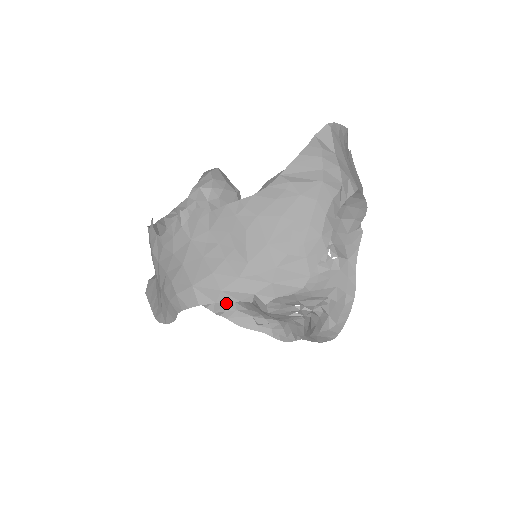
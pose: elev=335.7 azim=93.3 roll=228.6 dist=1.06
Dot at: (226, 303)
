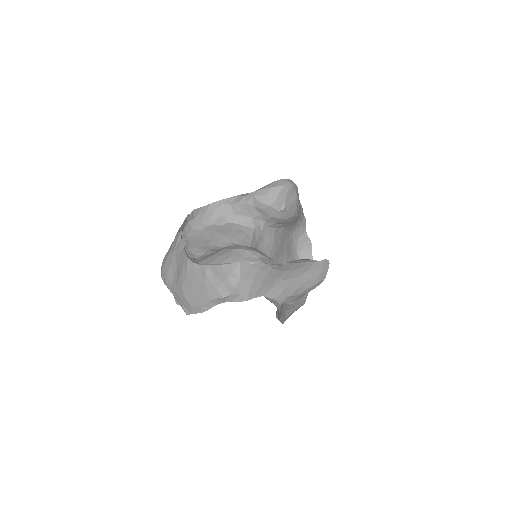
Dot at: occluded
